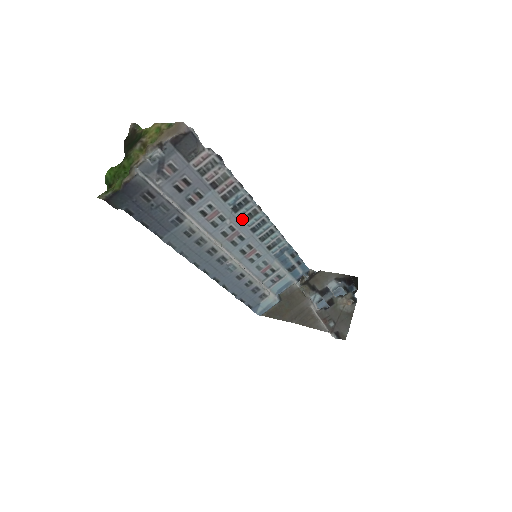
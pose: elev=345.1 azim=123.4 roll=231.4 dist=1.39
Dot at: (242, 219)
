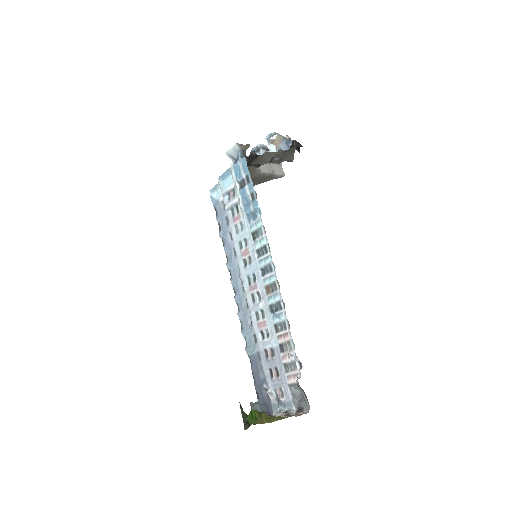
Dot at: (267, 294)
